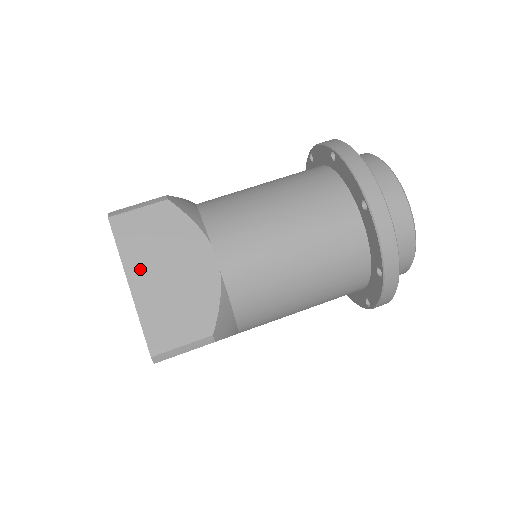
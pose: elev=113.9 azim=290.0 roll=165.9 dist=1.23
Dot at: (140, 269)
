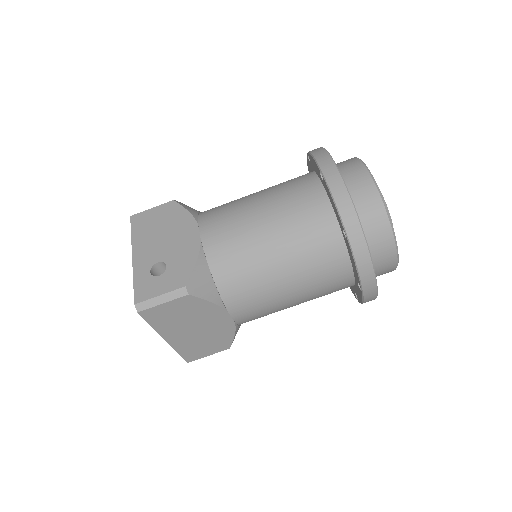
Dot at: (172, 332)
